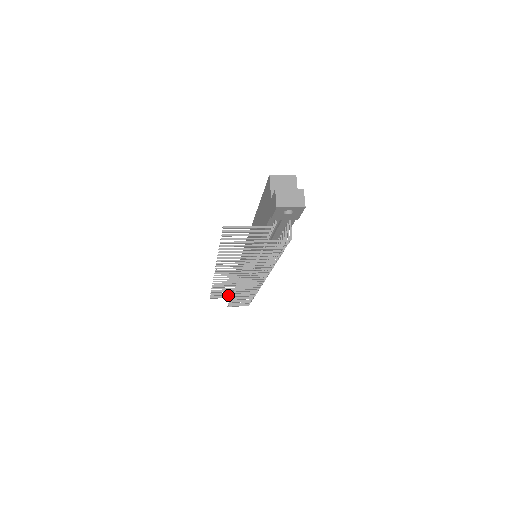
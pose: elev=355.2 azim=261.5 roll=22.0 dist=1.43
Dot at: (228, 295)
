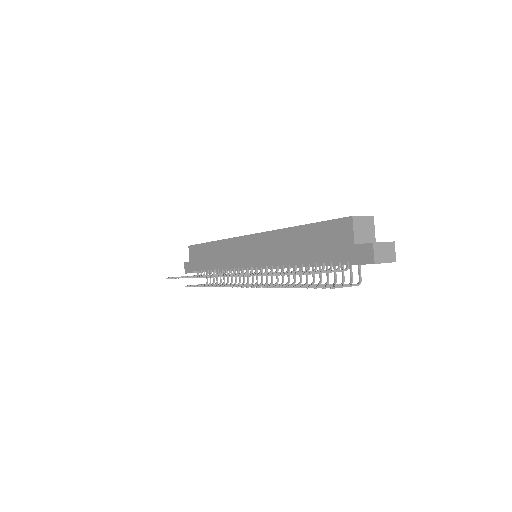
Dot at: occluded
